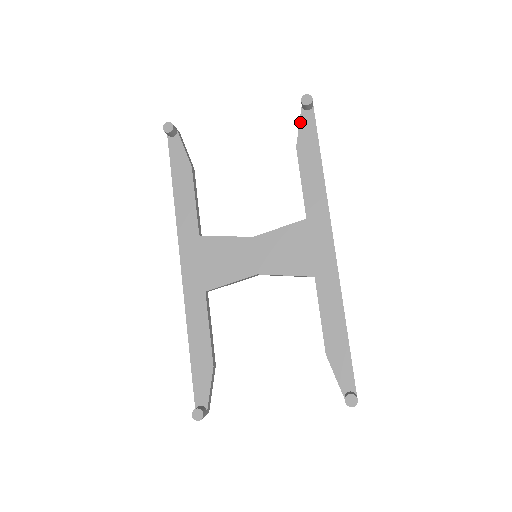
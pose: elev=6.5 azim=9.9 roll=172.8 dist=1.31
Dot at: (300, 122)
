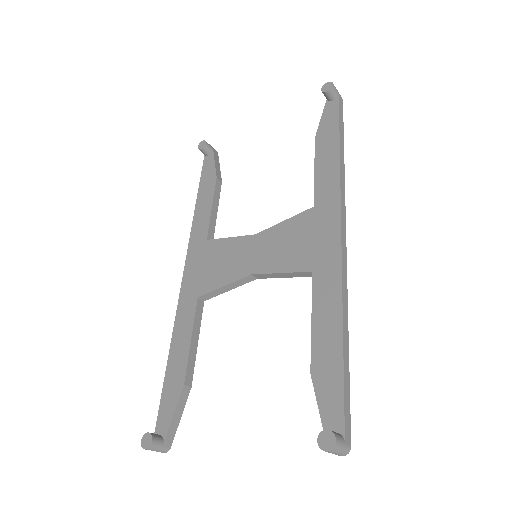
Dot at: (323, 113)
